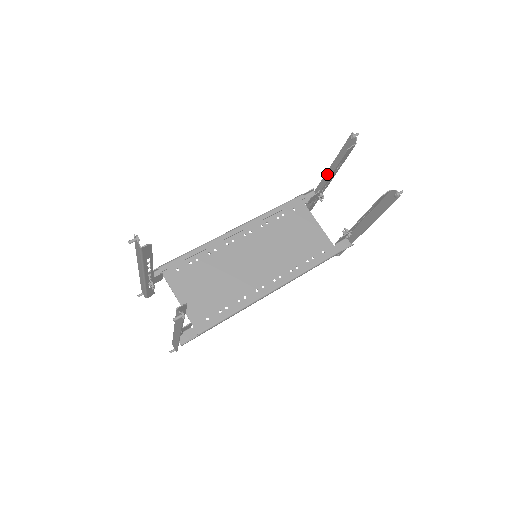
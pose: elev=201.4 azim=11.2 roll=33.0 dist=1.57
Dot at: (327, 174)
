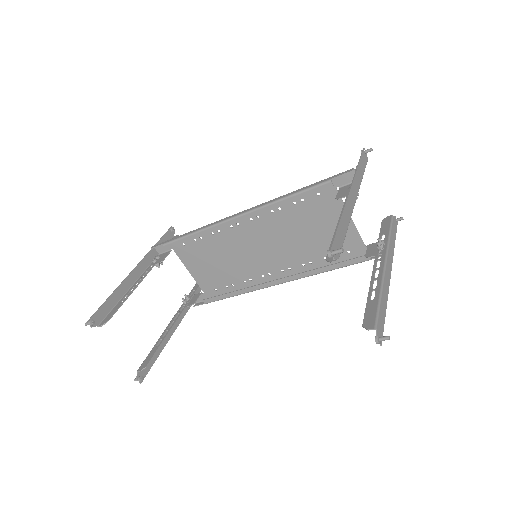
Dot at: (349, 195)
